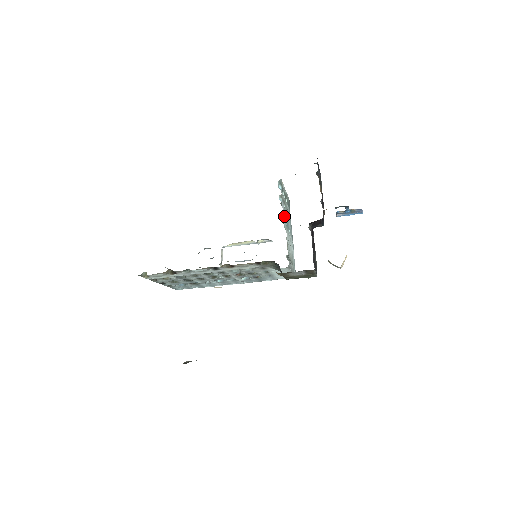
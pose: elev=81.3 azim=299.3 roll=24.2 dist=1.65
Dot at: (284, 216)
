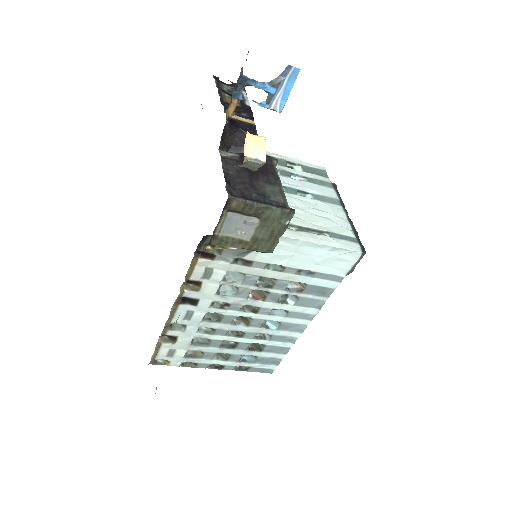
Dot at: occluded
